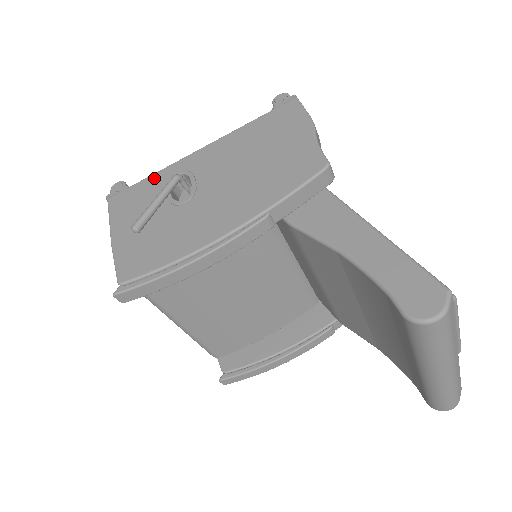
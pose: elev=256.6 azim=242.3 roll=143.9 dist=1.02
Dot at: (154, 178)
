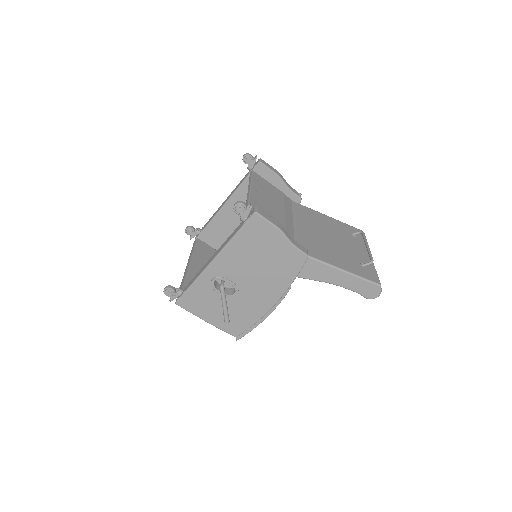
Dot at: (198, 286)
